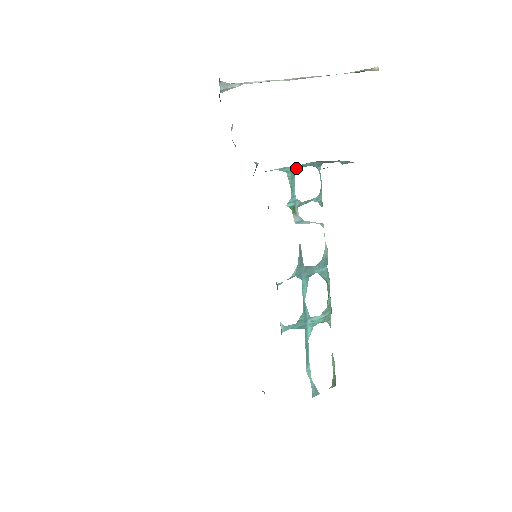
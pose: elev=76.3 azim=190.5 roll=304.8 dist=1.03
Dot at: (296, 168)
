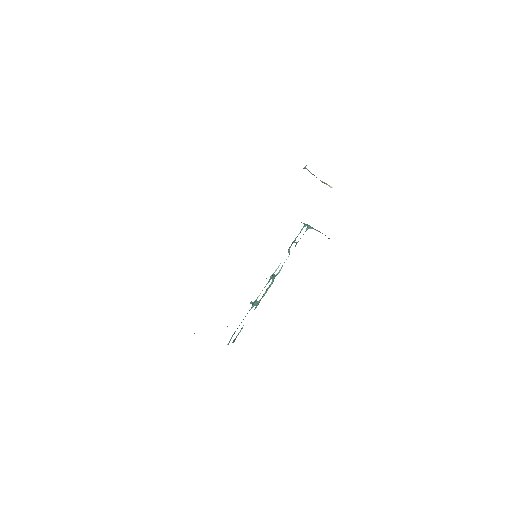
Dot at: (306, 225)
